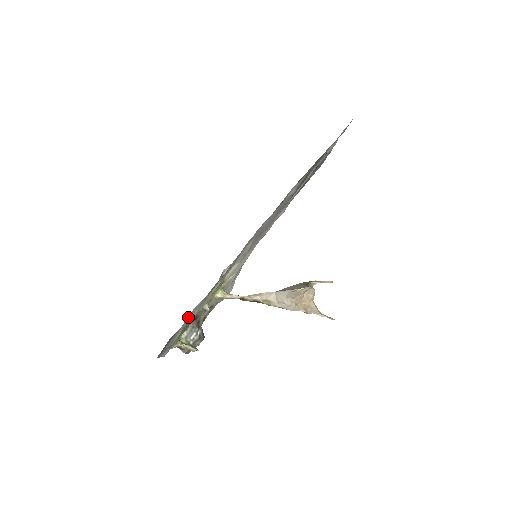
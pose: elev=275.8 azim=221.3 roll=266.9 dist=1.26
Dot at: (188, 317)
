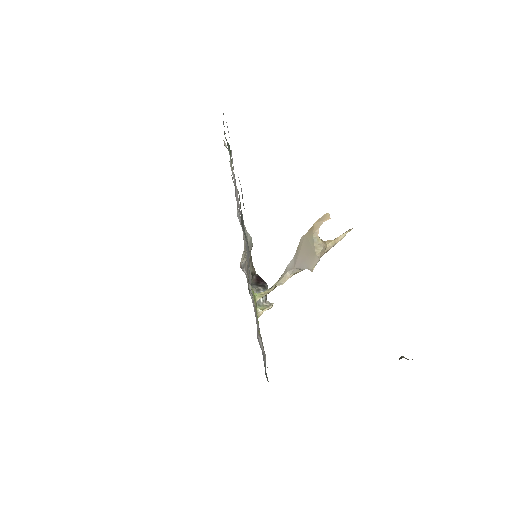
Dot at: (258, 338)
